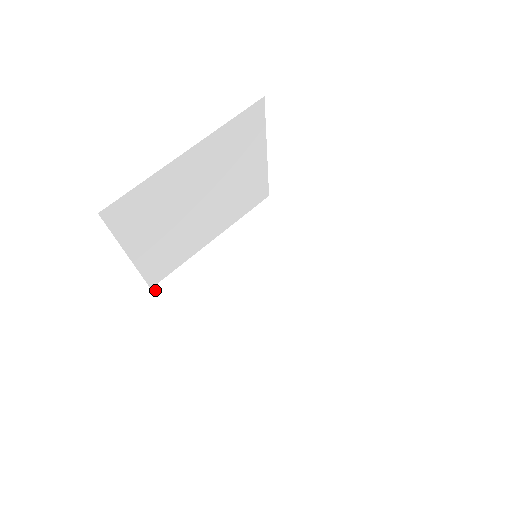
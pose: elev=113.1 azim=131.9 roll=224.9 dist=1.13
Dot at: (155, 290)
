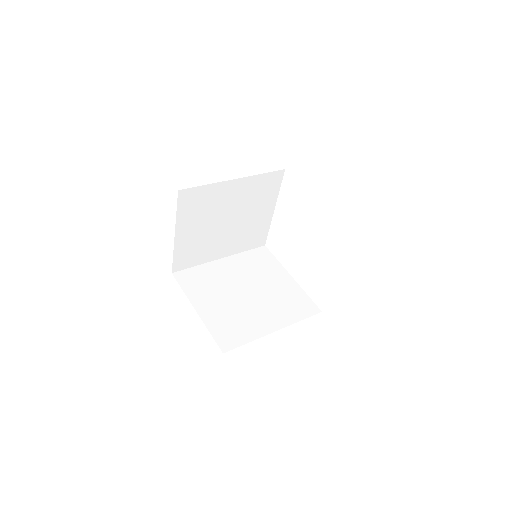
Dot at: (175, 274)
